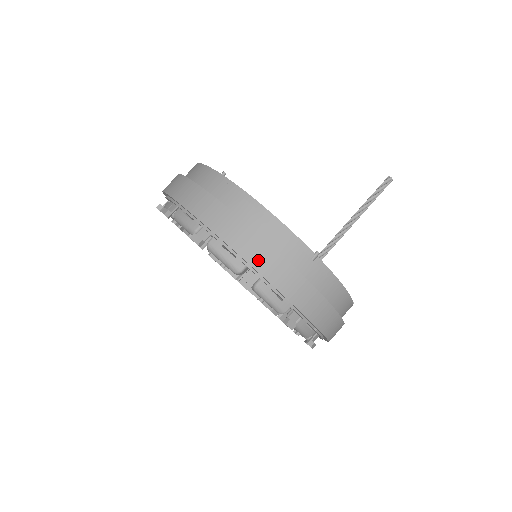
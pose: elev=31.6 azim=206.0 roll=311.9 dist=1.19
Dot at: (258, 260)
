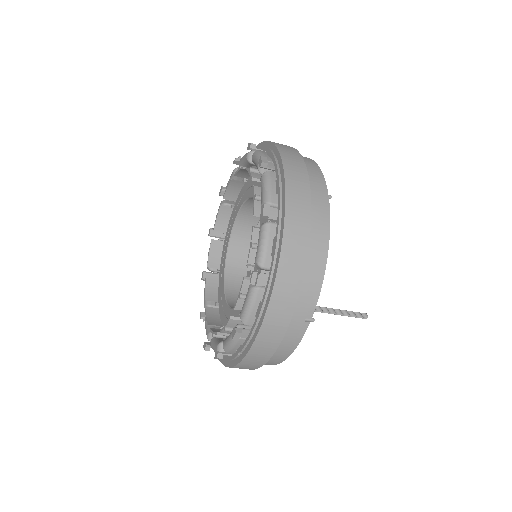
Dot at: (284, 278)
